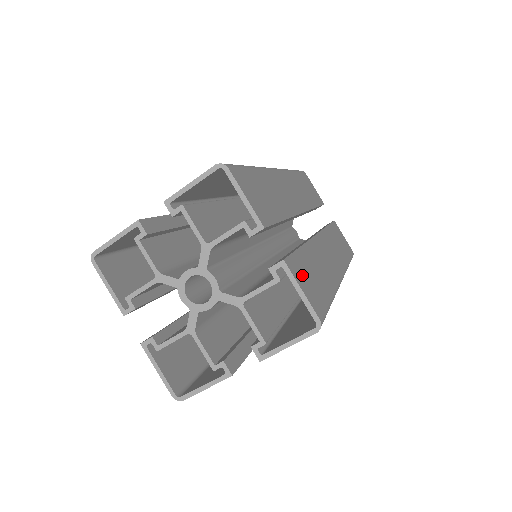
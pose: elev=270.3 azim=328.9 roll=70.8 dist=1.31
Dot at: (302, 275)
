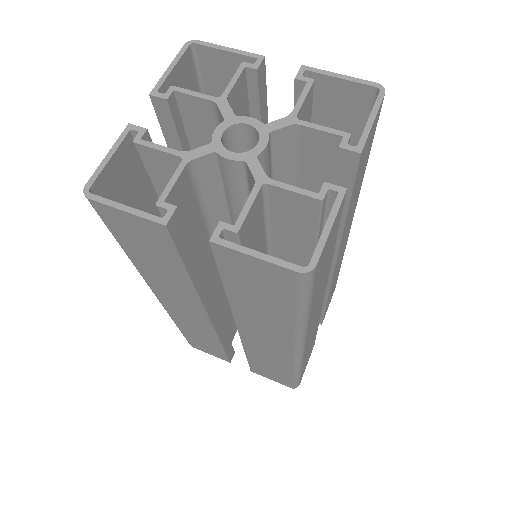
Dot at: (325, 97)
